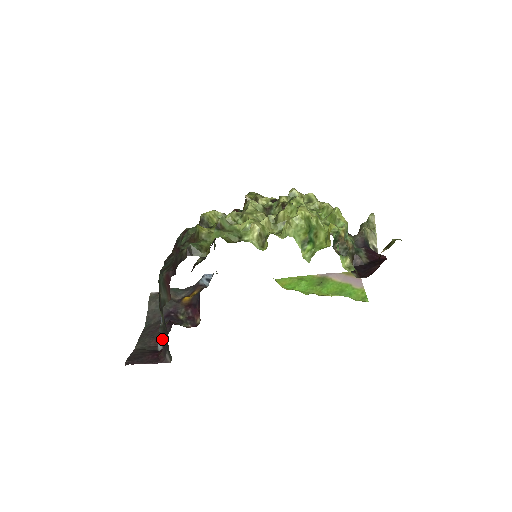
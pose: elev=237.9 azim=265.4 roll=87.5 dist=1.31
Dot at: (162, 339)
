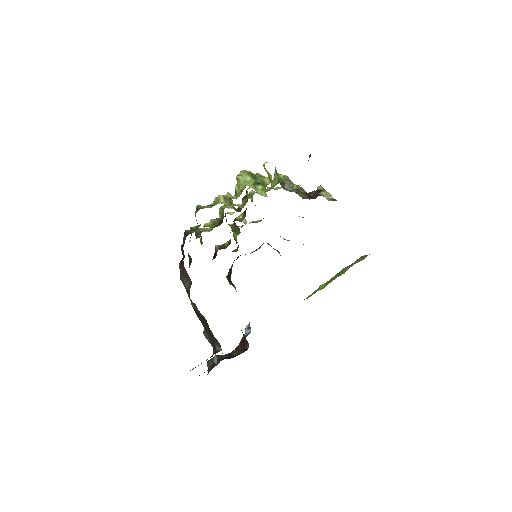
Dot at: (210, 342)
